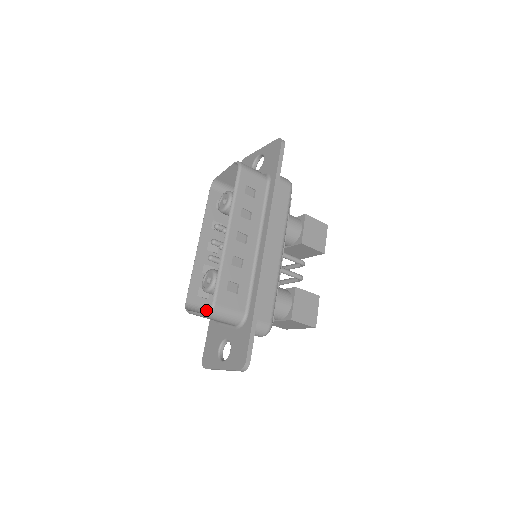
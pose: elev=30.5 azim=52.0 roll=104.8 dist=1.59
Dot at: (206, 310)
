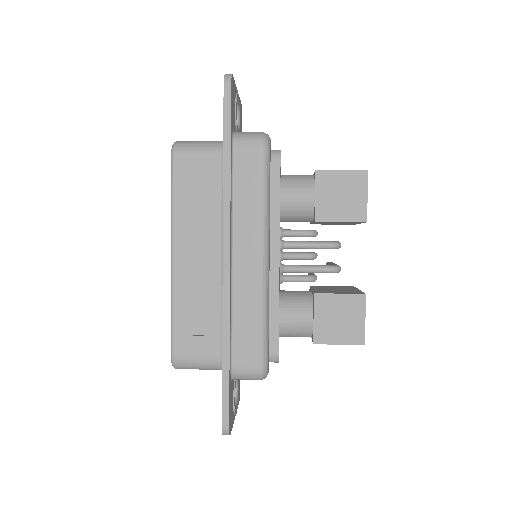
Dot at: occluded
